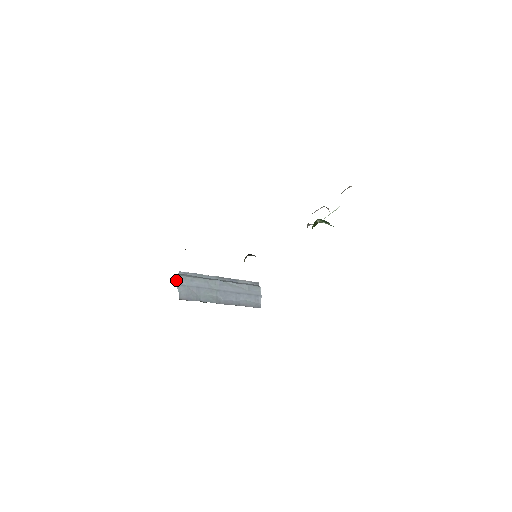
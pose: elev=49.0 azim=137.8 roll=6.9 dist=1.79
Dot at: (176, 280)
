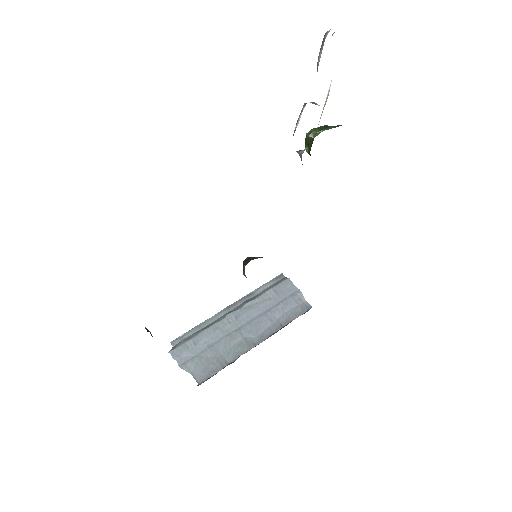
Dot at: (175, 359)
